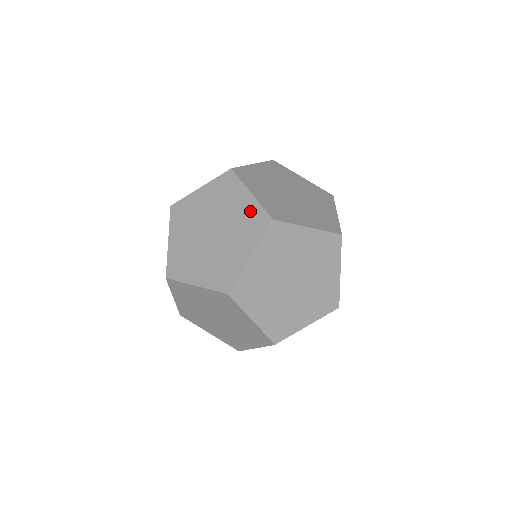
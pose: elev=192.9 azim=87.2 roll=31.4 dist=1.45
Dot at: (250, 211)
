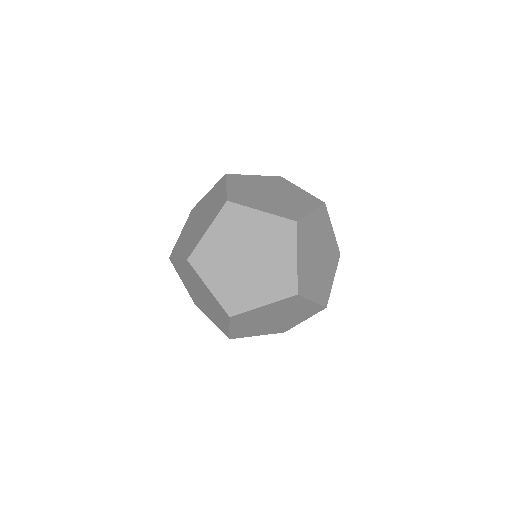
Dot at: (214, 301)
